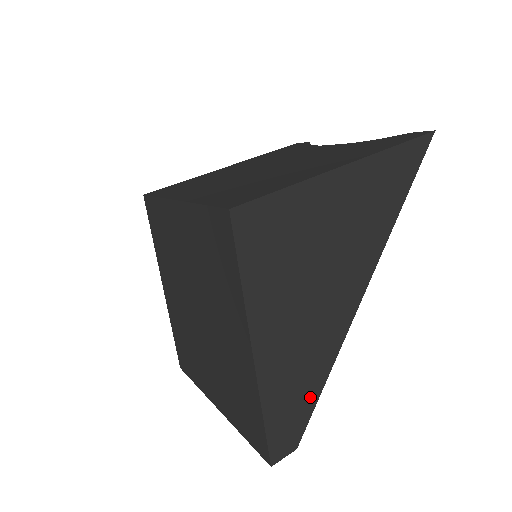
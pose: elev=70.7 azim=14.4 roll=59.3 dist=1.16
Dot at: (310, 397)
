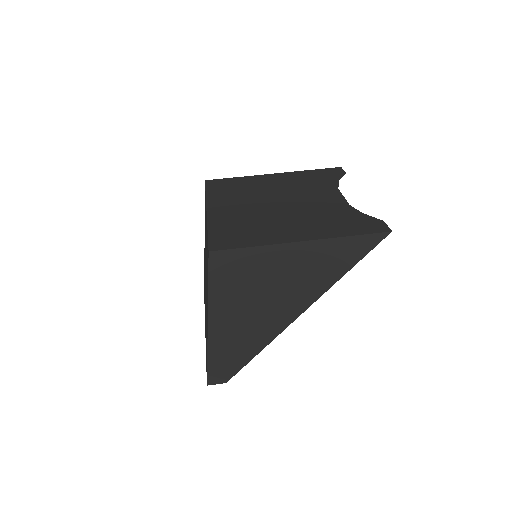
Dot at: (242, 360)
